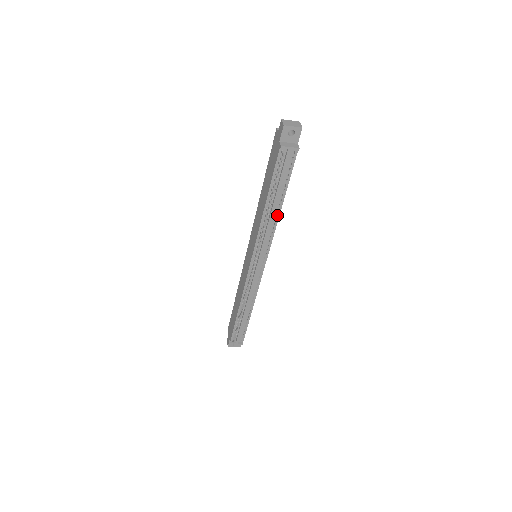
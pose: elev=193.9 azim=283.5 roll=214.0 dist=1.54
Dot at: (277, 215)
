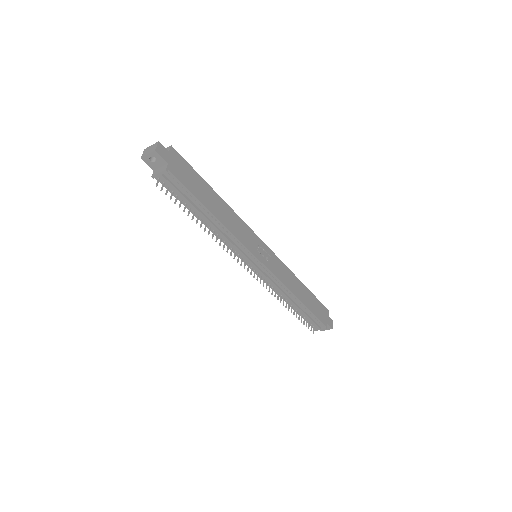
Dot at: (220, 224)
